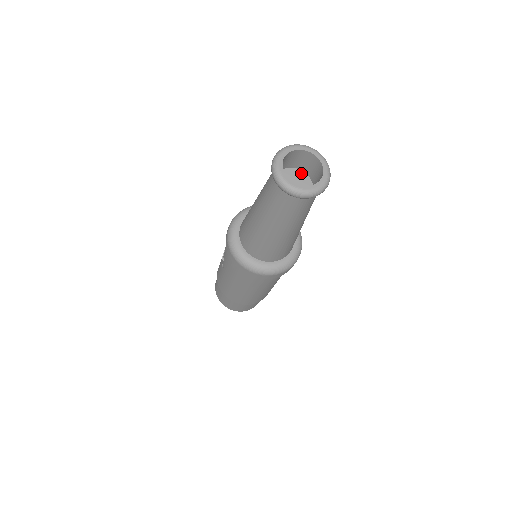
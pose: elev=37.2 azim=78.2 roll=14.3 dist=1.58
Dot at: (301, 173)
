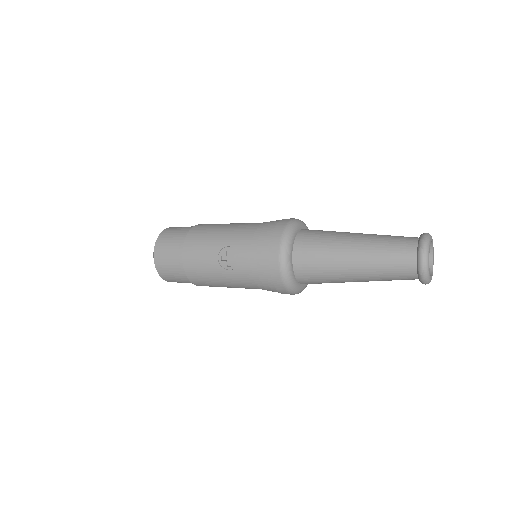
Dot at: occluded
